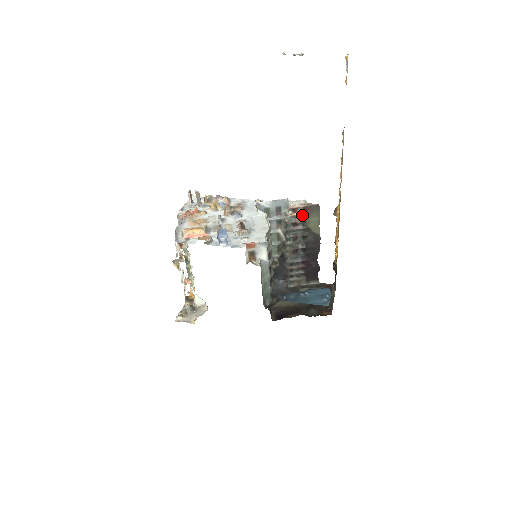
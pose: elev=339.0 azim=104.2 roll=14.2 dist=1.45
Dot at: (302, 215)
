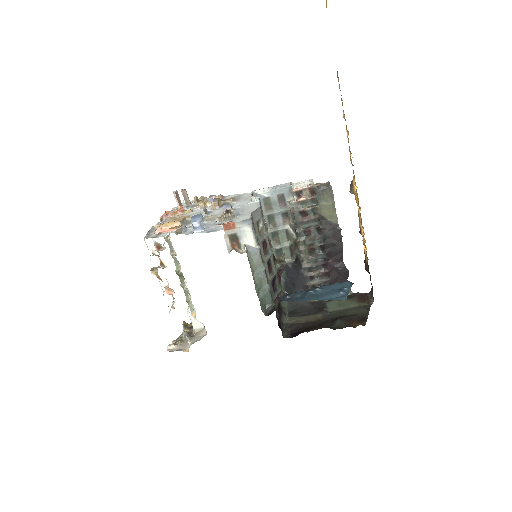
Dot at: (310, 200)
